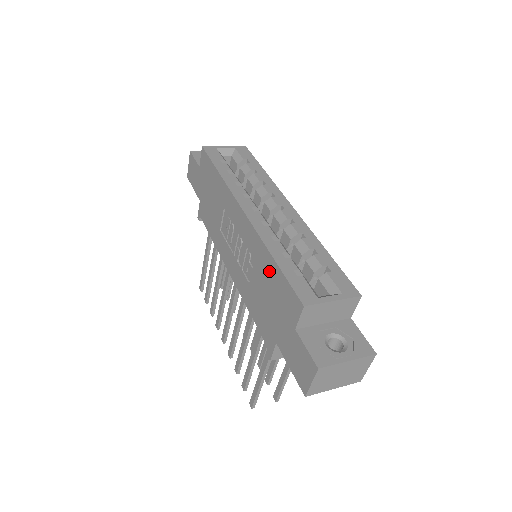
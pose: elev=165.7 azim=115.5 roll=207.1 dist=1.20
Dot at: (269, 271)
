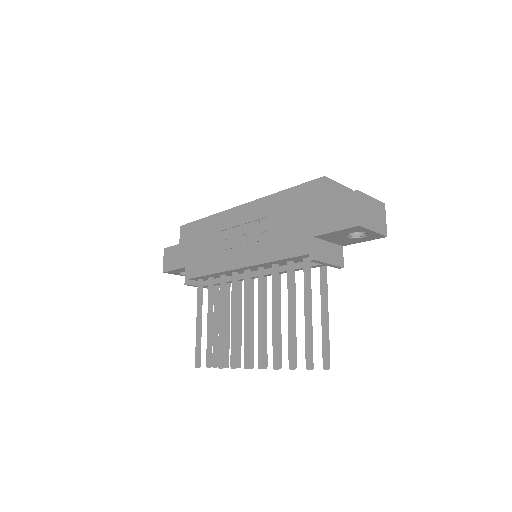
Dot at: (283, 202)
